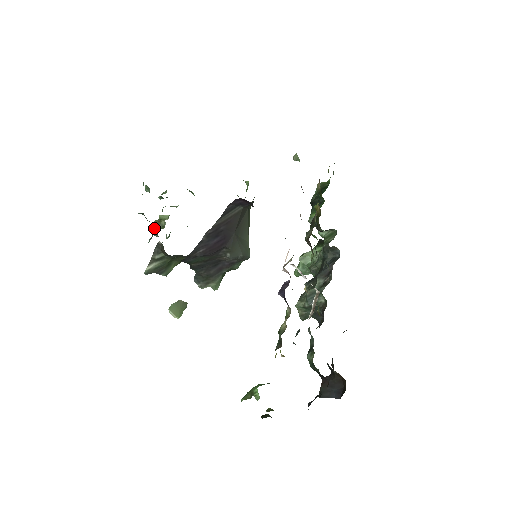
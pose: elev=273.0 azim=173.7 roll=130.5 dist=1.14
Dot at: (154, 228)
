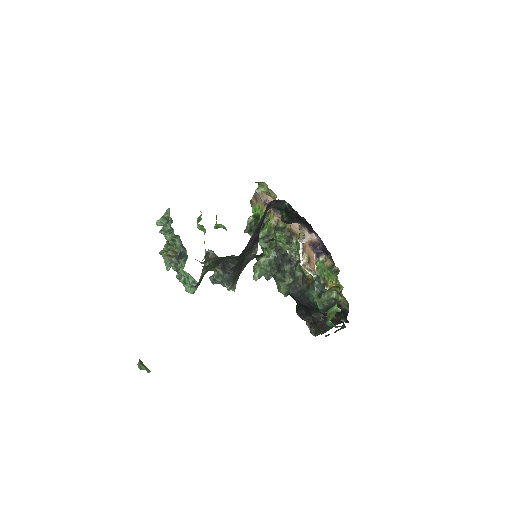
Dot at: (169, 257)
